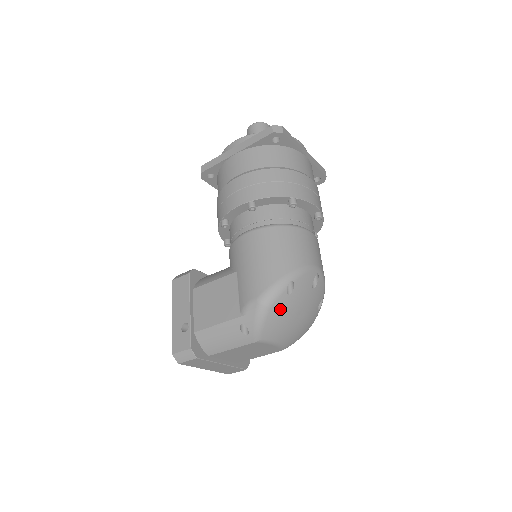
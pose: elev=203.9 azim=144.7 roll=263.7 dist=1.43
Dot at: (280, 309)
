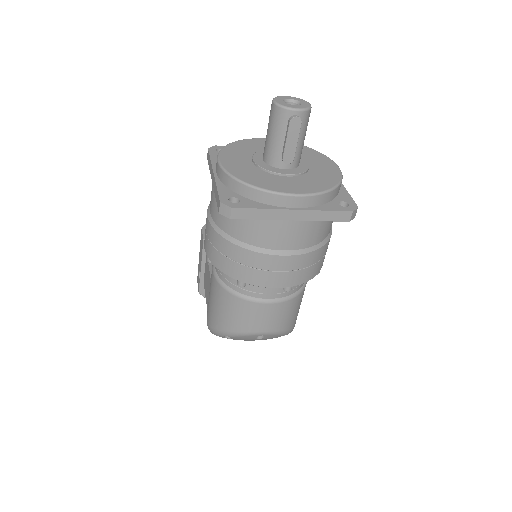
Dot at: occluded
